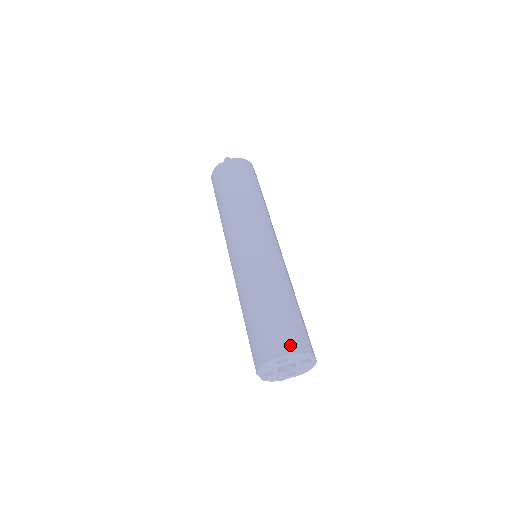
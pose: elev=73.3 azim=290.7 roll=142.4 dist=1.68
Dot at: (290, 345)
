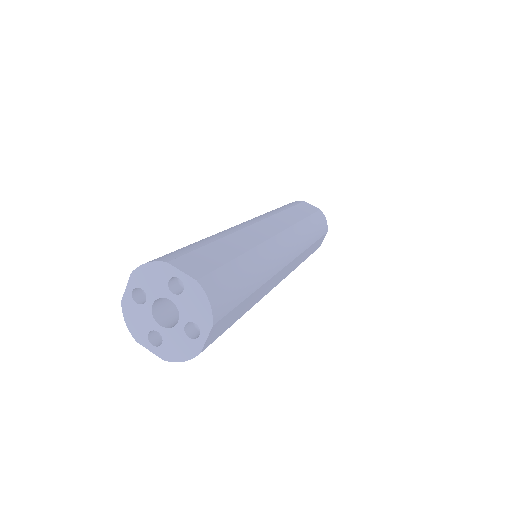
Dot at: (207, 279)
